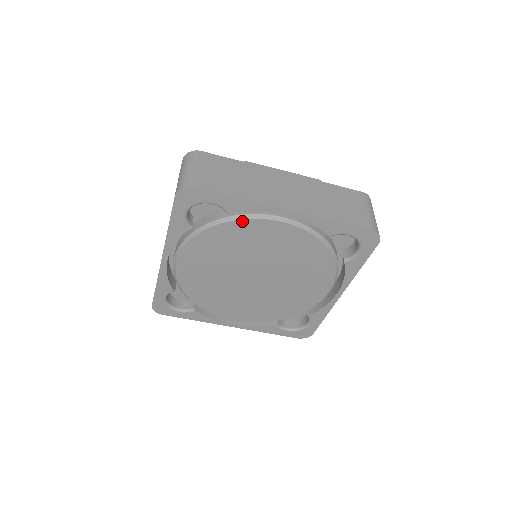
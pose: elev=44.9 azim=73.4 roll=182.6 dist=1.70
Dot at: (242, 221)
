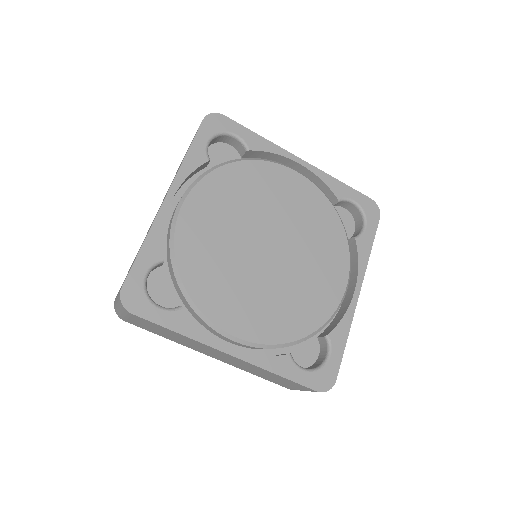
Dot at: (261, 163)
